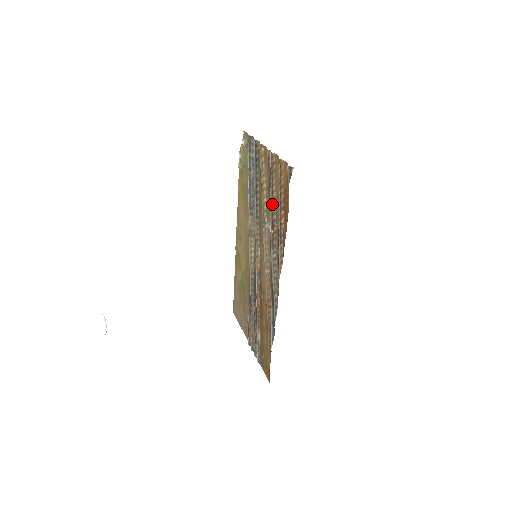
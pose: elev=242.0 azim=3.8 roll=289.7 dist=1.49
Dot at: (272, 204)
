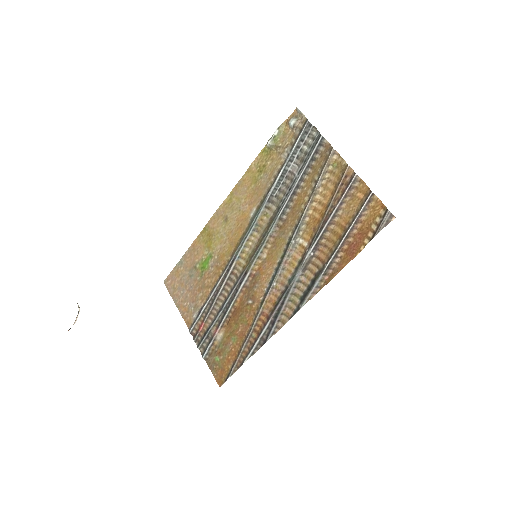
Dot at: (327, 227)
